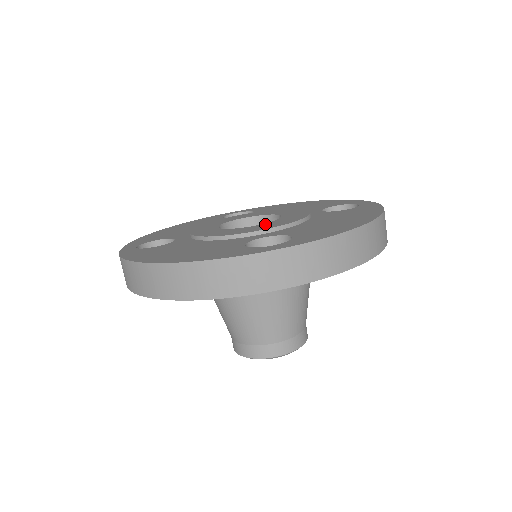
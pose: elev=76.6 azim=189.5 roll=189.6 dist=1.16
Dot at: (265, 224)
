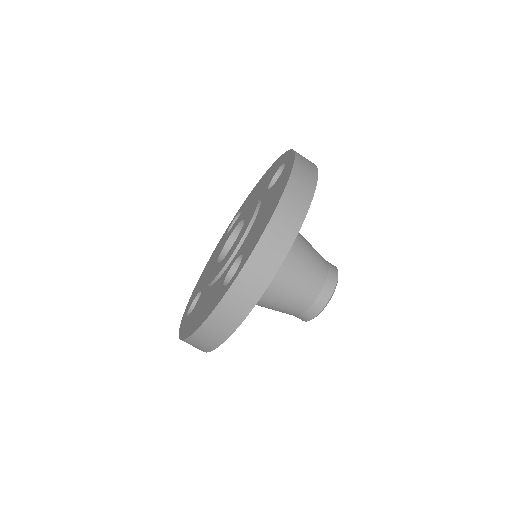
Dot at: (234, 244)
